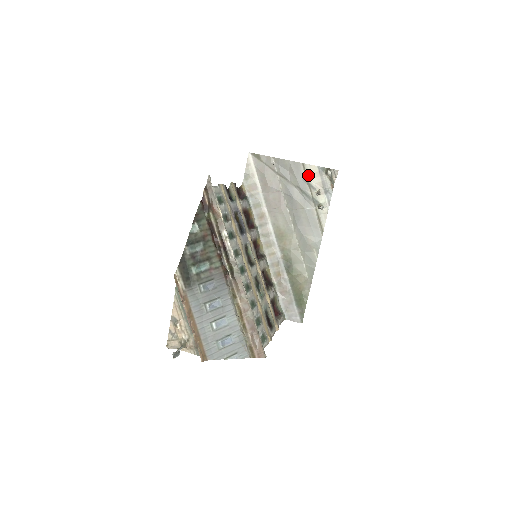
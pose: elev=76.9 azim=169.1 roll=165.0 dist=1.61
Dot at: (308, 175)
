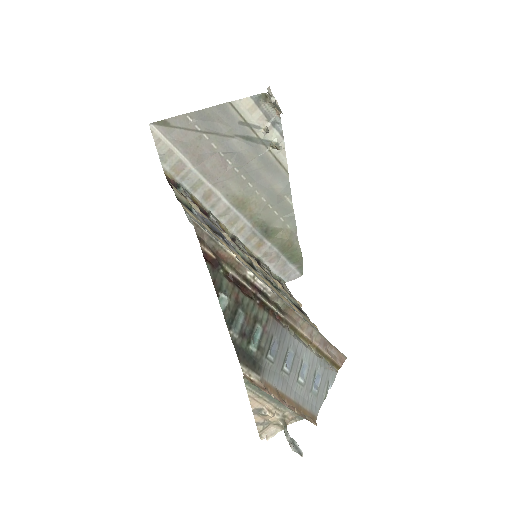
Dot at: (243, 114)
